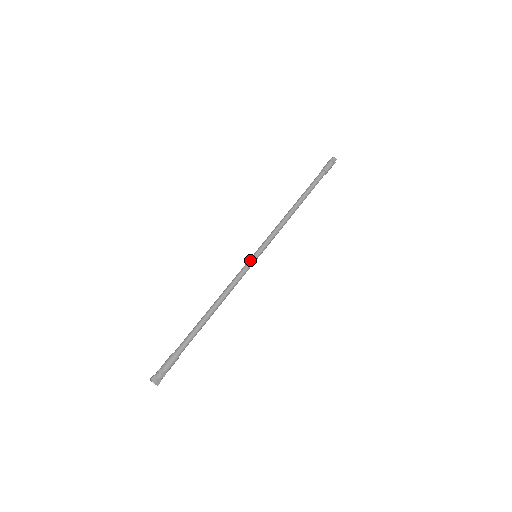
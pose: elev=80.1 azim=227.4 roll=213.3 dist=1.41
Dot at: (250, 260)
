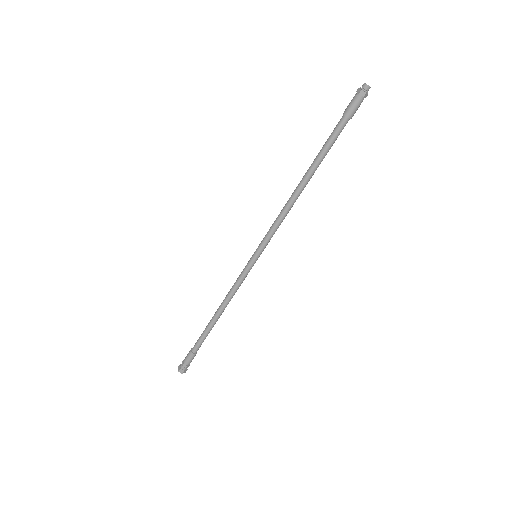
Dot at: (249, 265)
